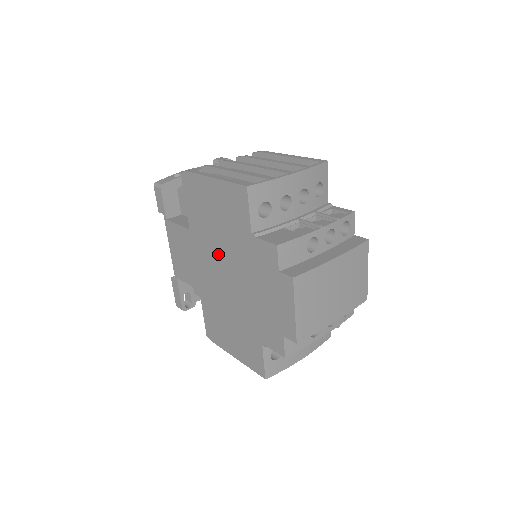
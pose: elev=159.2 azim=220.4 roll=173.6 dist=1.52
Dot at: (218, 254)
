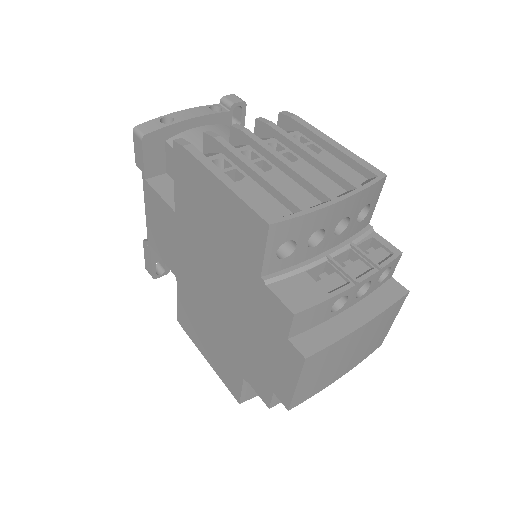
Dot at: (208, 263)
